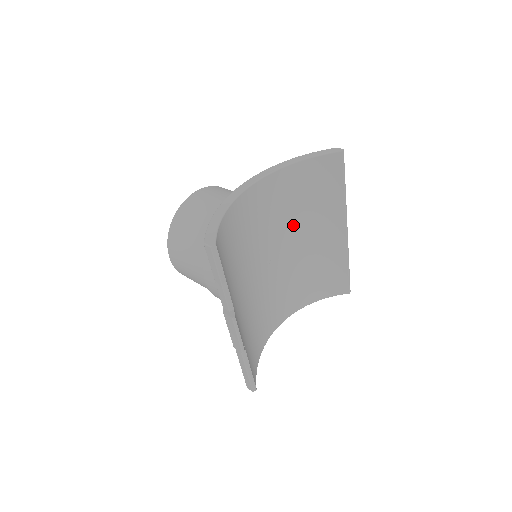
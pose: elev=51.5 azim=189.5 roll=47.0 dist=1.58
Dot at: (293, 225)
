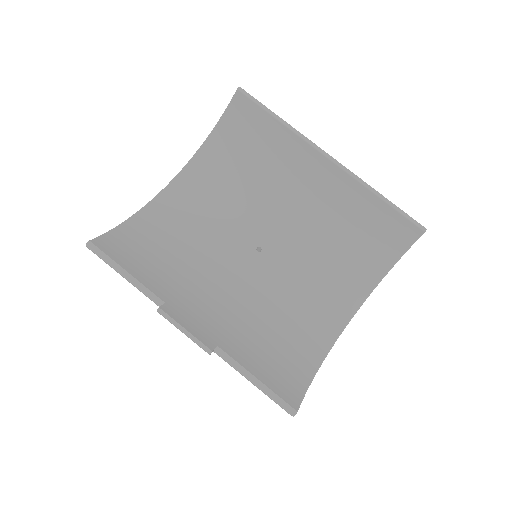
Dot at: (261, 197)
